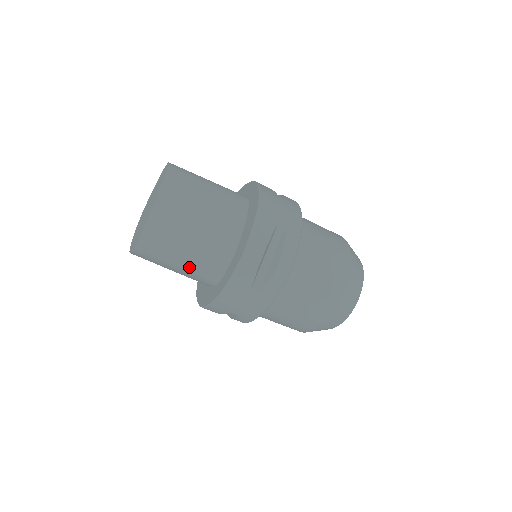
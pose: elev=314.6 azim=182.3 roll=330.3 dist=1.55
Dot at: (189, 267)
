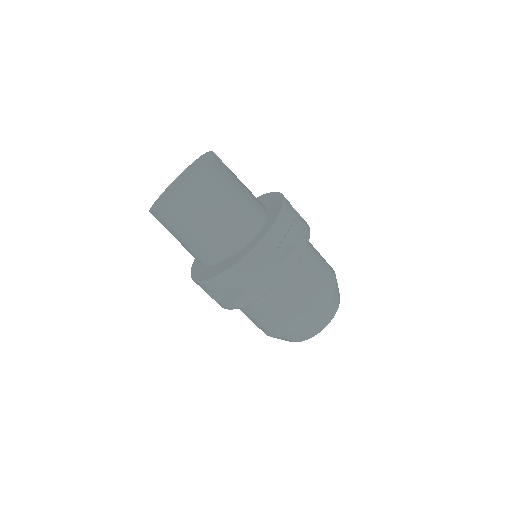
Dot at: occluded
